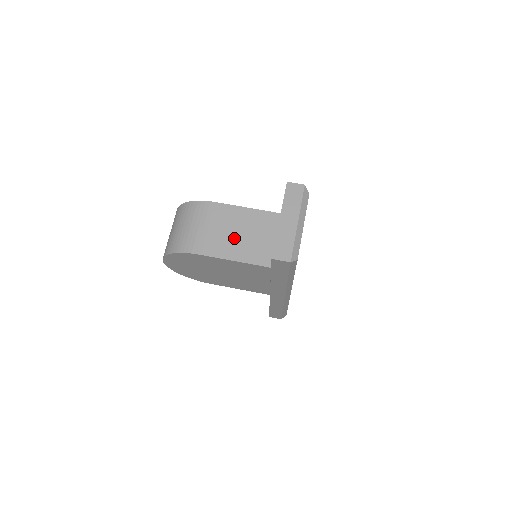
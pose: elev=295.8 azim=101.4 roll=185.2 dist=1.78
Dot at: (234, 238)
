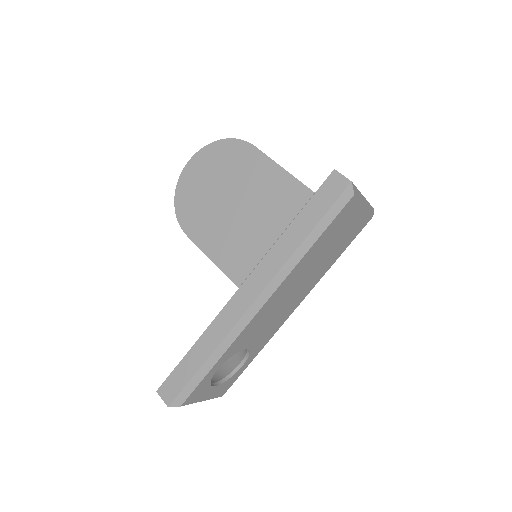
Dot at: occluded
